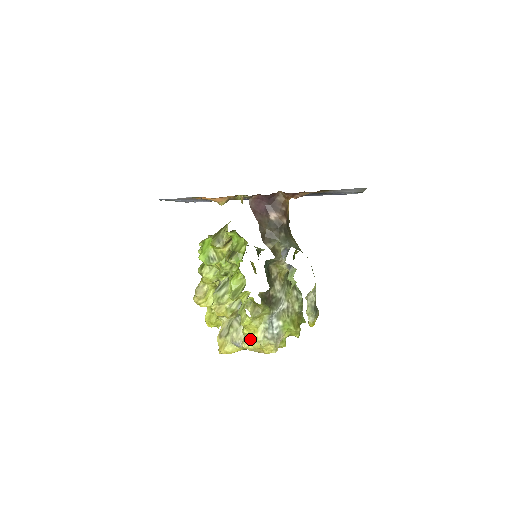
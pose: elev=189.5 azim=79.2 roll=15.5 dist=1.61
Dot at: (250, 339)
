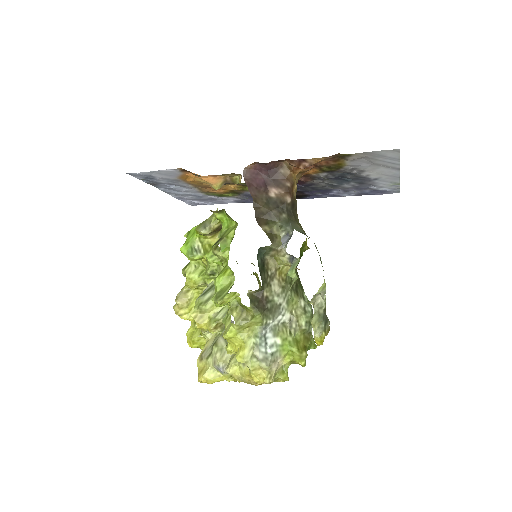
Dot at: (237, 361)
